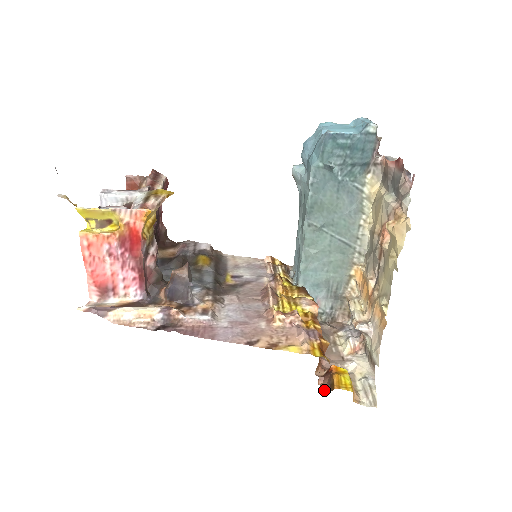
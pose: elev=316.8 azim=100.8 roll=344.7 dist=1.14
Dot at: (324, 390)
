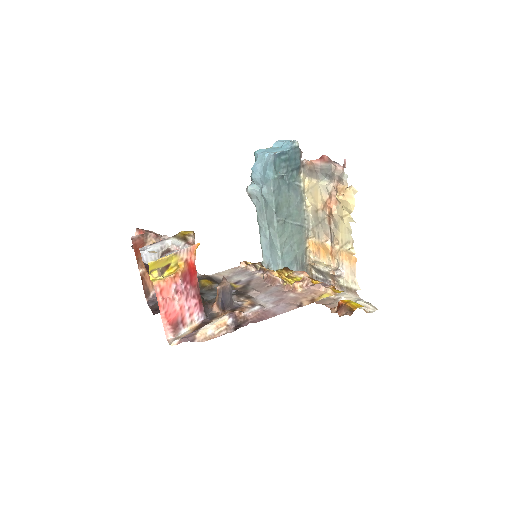
Dot at: occluded
